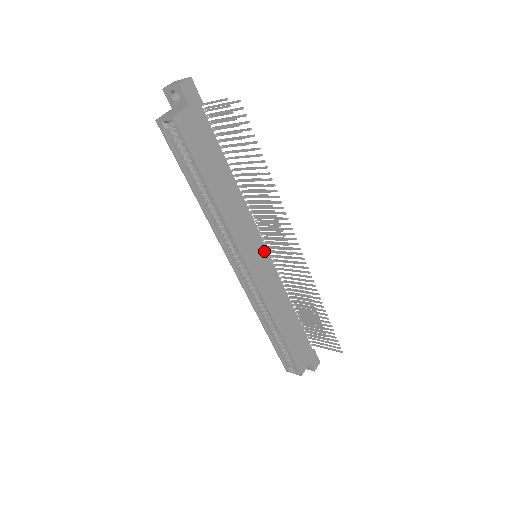
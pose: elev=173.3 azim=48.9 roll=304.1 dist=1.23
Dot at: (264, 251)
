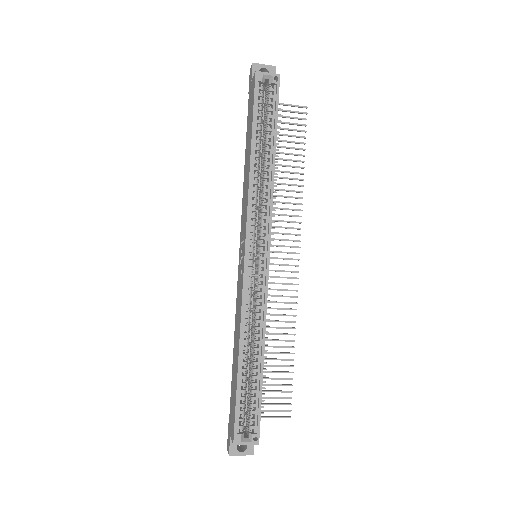
Dot at: occluded
